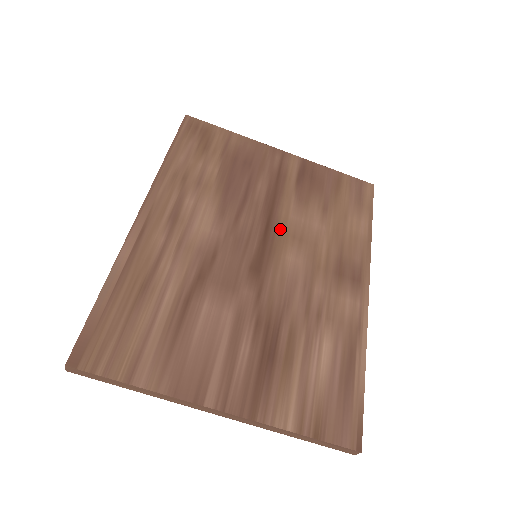
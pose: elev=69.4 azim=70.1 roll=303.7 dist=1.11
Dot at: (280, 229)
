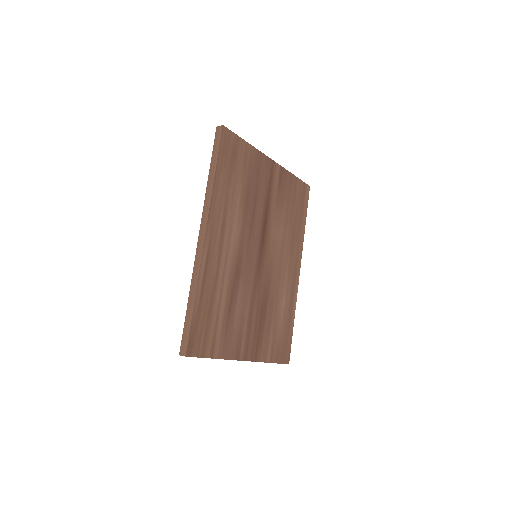
Dot at: (269, 234)
